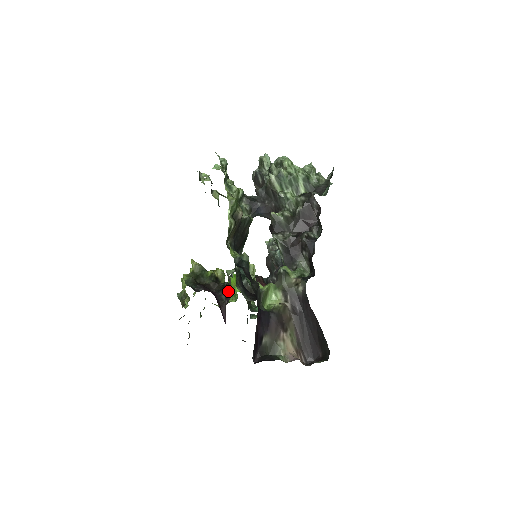
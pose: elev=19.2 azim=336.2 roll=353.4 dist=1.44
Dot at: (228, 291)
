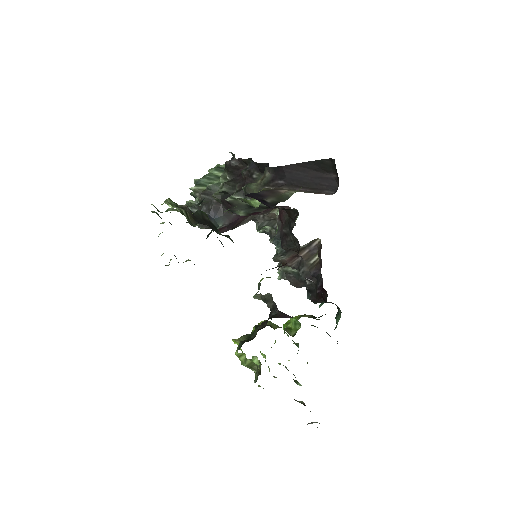
Dot at: (269, 303)
